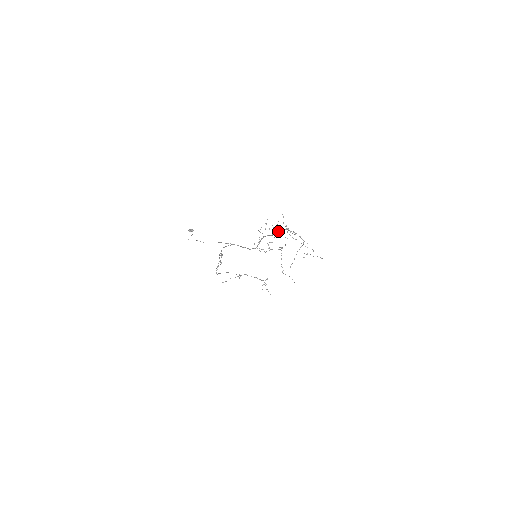
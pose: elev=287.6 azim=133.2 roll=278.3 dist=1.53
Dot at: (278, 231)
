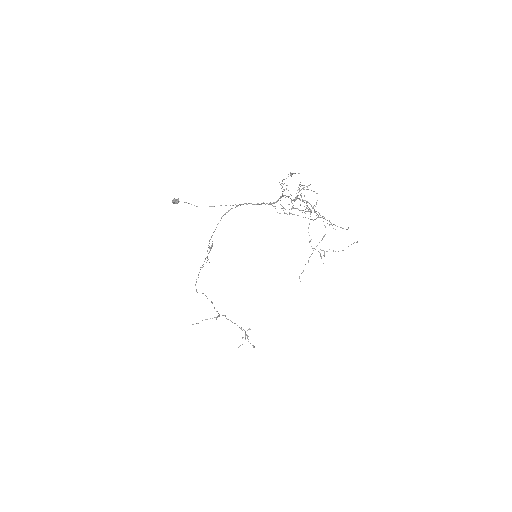
Dot at: (300, 199)
